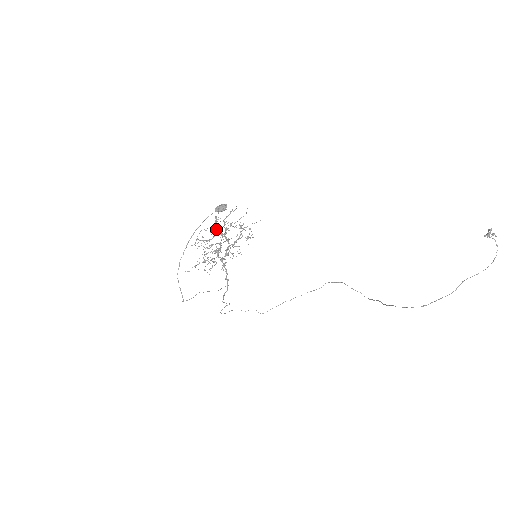
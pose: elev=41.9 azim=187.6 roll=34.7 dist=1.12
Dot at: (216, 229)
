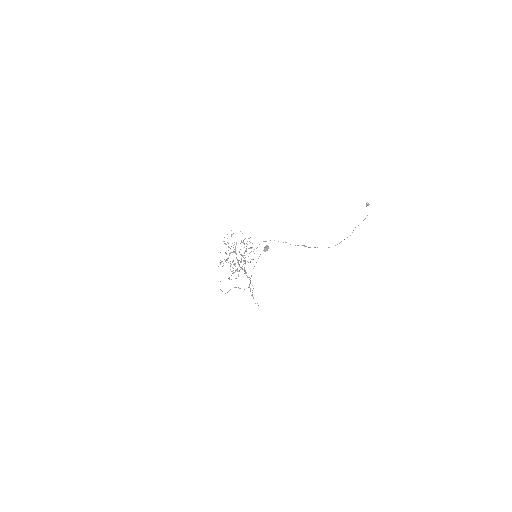
Dot at: occluded
